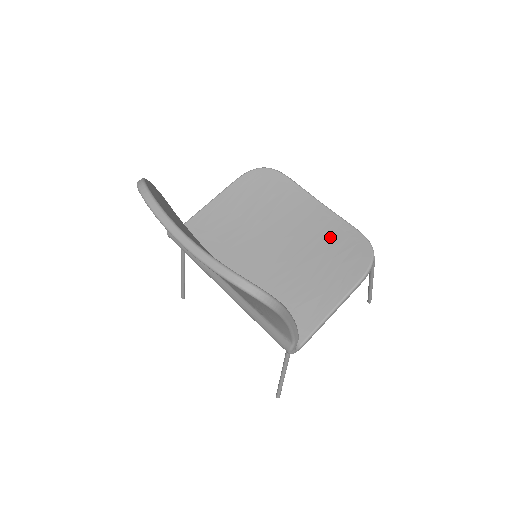
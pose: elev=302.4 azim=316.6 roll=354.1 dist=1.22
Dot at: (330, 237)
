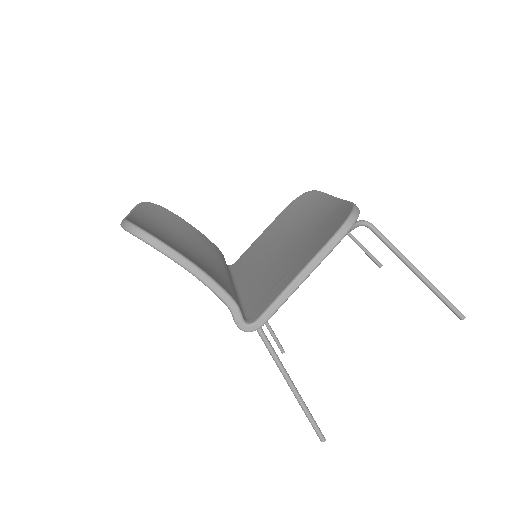
Dot at: (326, 220)
